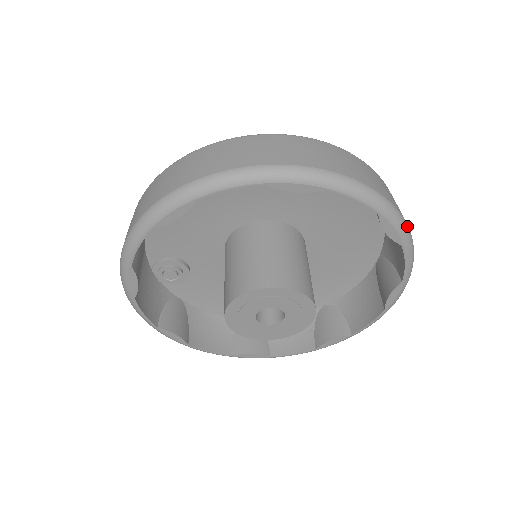
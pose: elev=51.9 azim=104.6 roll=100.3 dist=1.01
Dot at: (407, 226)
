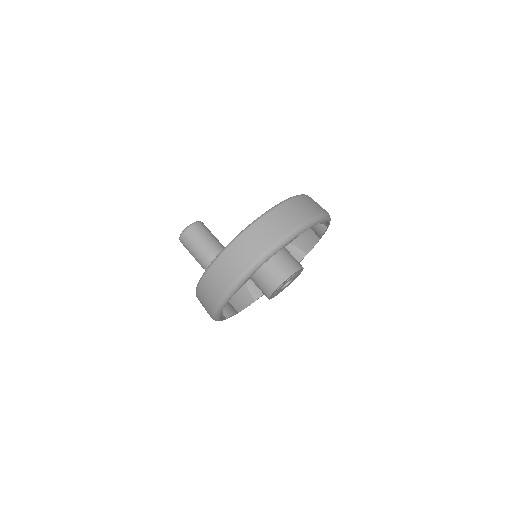
Dot at: (295, 230)
